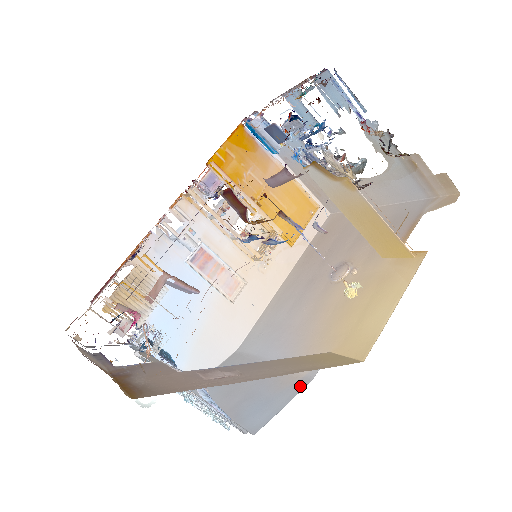
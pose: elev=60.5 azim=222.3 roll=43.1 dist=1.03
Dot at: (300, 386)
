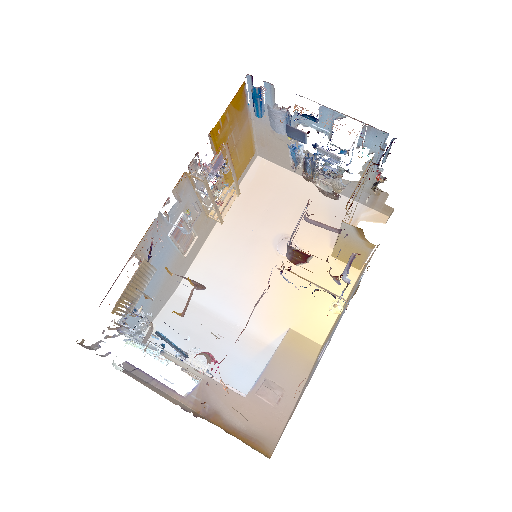
Dot at: (270, 354)
